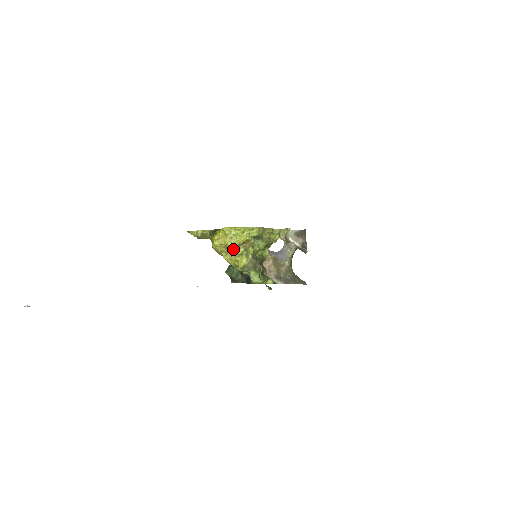
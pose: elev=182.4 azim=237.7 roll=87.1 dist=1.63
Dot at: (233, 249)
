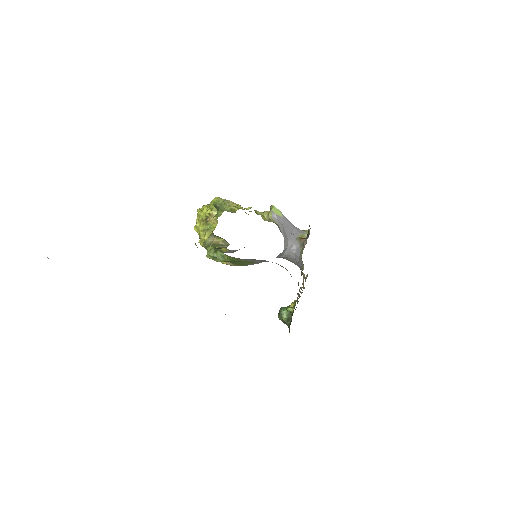
Dot at: (199, 226)
